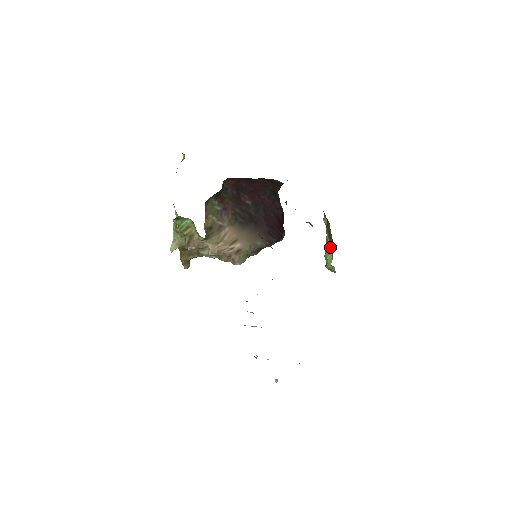
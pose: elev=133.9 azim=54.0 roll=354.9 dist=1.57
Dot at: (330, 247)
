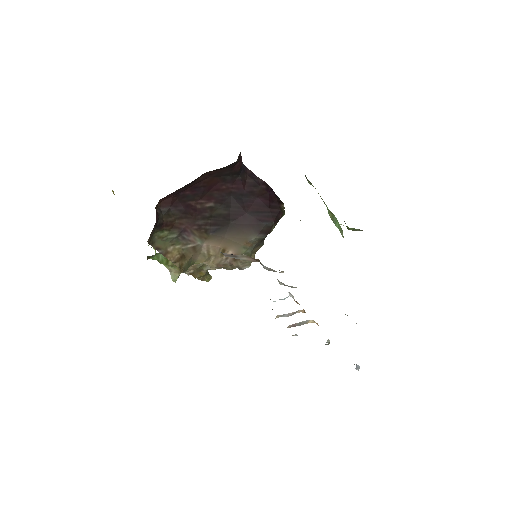
Dot at: occluded
